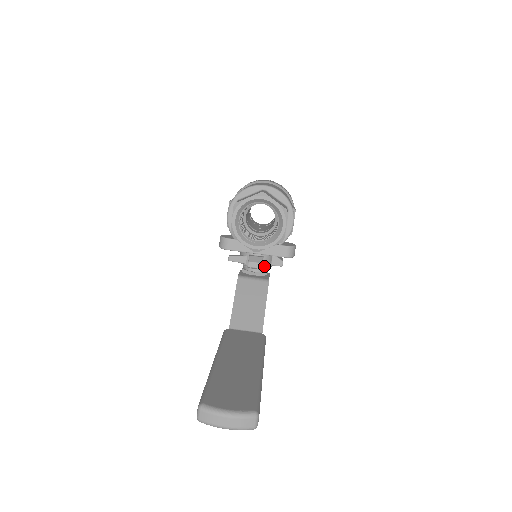
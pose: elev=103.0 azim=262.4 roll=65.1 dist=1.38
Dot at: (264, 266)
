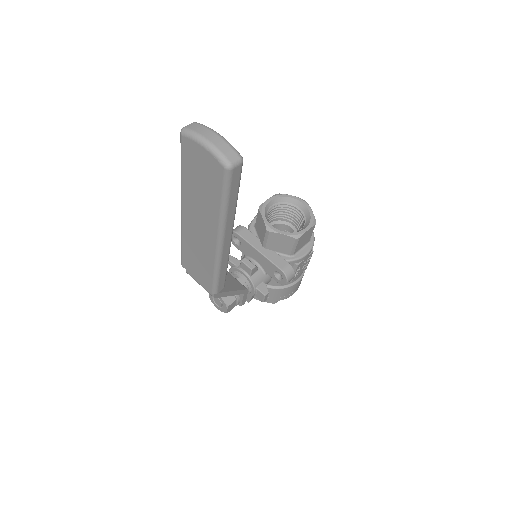
Dot at: (252, 279)
